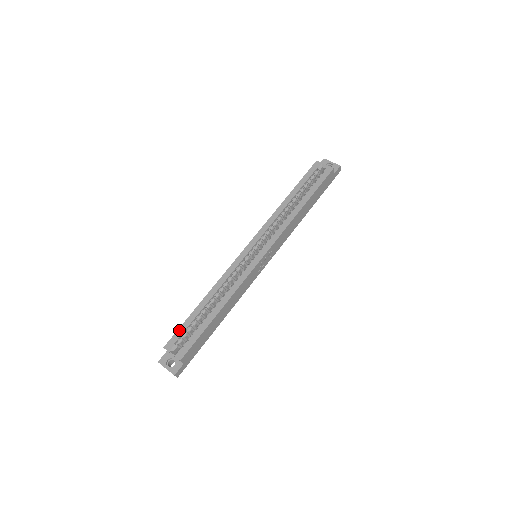
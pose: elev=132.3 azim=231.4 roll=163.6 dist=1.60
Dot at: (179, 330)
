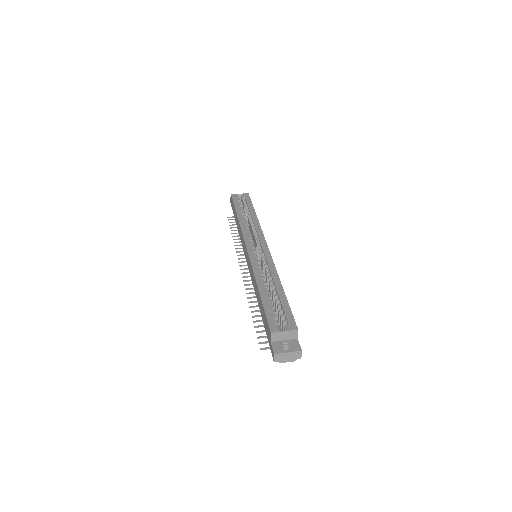
Dot at: (267, 315)
